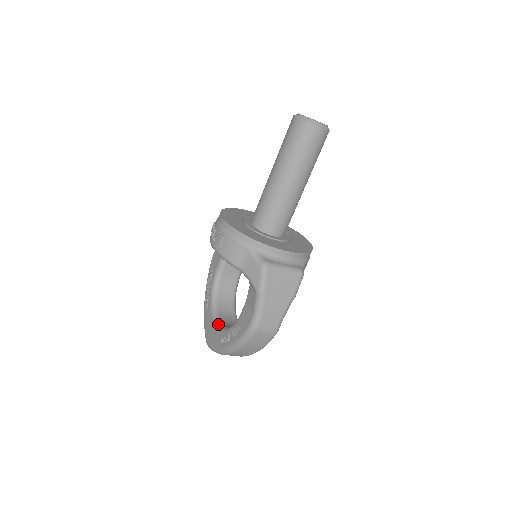
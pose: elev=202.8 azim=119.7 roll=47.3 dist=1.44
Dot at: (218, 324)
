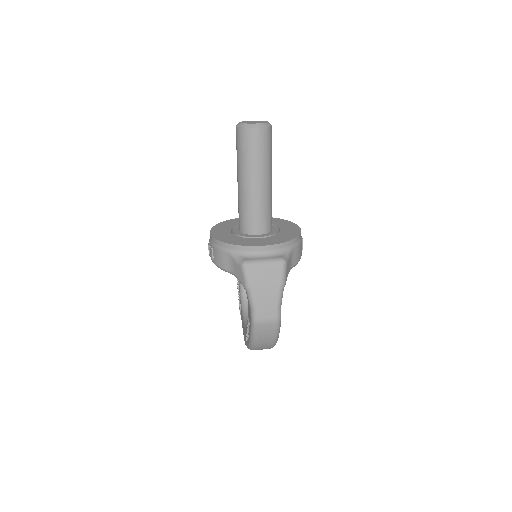
Dot at: (246, 324)
